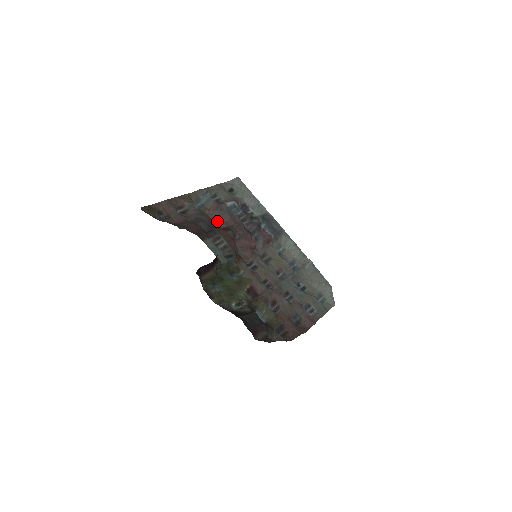
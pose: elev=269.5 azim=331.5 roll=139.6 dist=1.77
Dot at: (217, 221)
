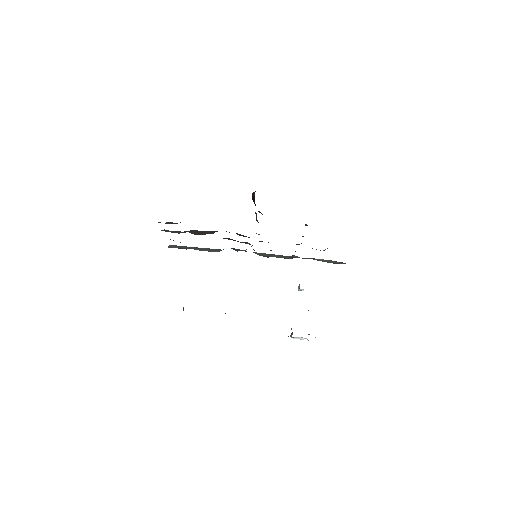
Dot at: (202, 234)
